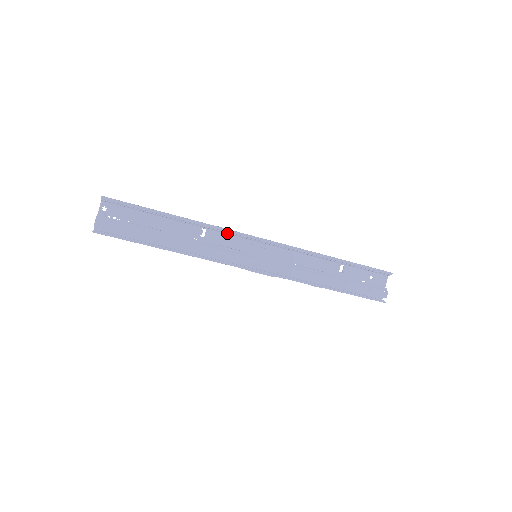
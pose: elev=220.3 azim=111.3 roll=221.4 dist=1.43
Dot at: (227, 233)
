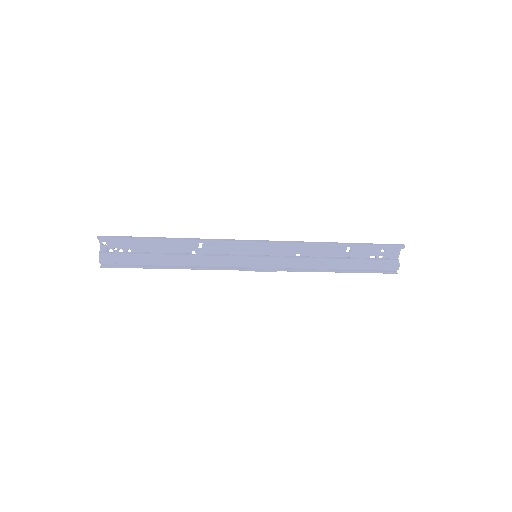
Dot at: occluded
